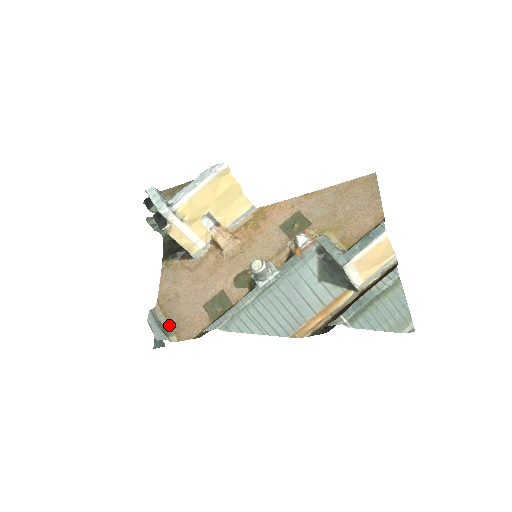
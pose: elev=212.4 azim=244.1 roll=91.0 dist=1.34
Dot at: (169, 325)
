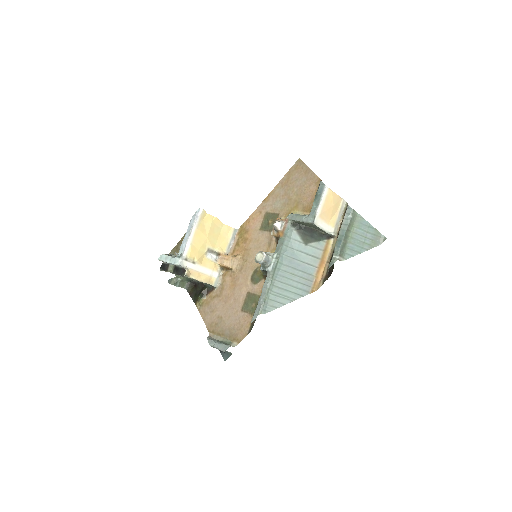
Dot at: (226, 339)
